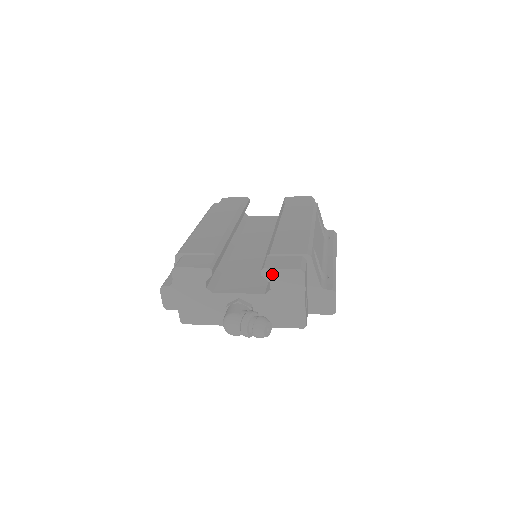
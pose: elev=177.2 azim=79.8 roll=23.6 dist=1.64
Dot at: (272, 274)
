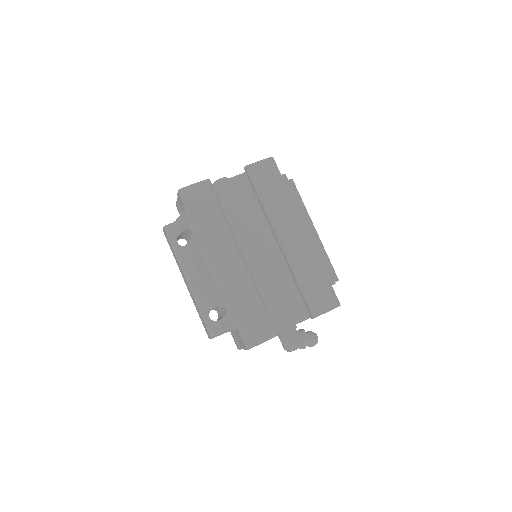
Dot at: (319, 315)
